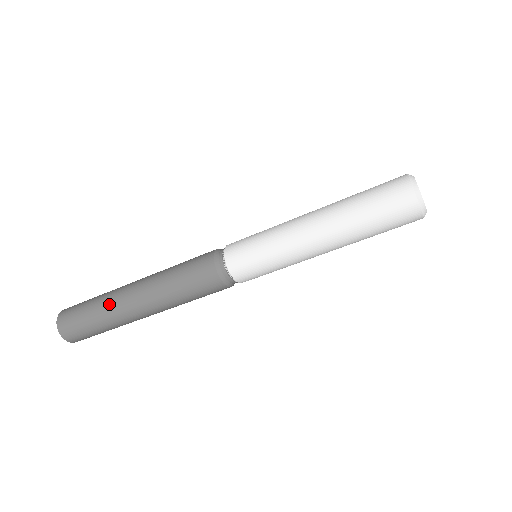
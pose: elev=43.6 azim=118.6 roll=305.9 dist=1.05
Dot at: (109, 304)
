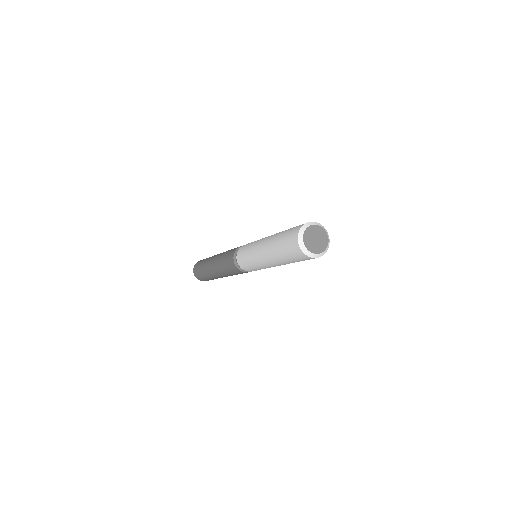
Dot at: (211, 277)
